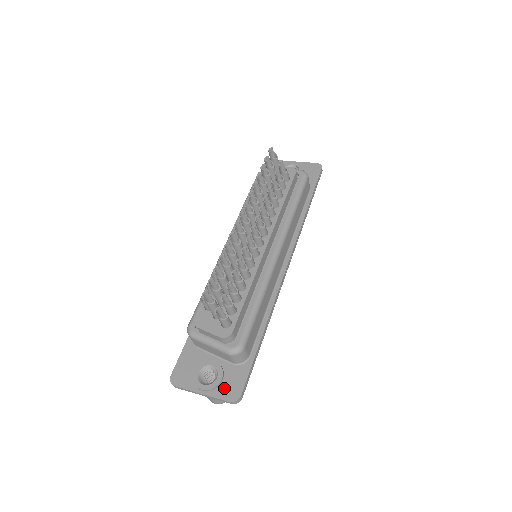
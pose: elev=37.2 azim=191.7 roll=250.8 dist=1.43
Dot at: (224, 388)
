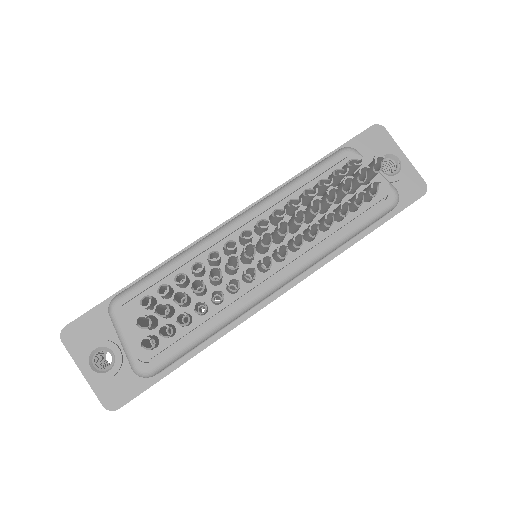
Dot at: (108, 387)
